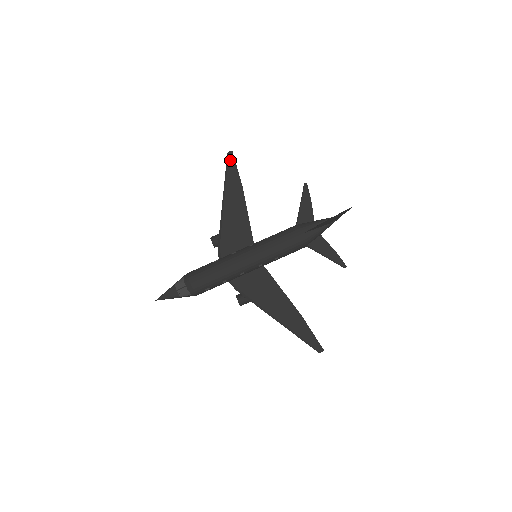
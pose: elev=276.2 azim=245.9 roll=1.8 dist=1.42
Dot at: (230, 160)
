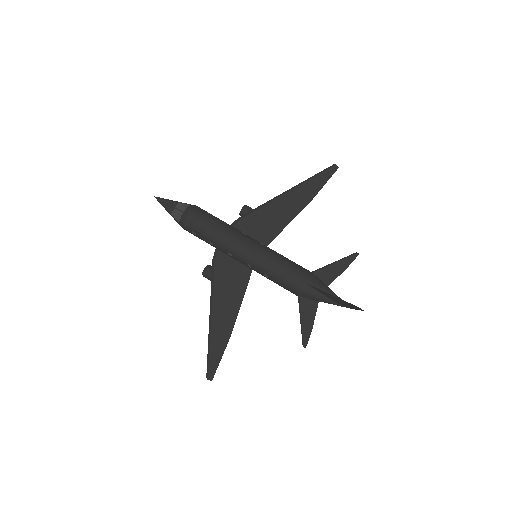
Dot at: (329, 171)
